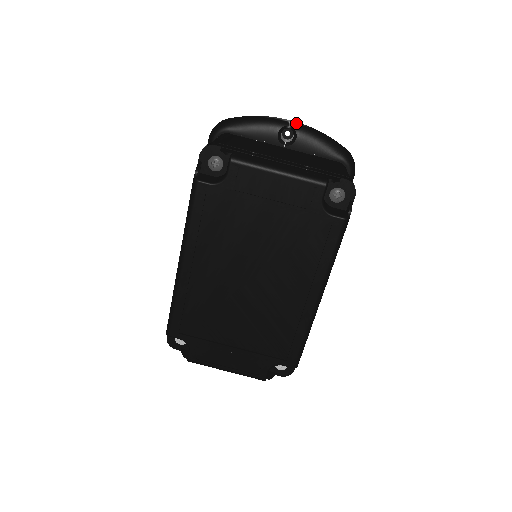
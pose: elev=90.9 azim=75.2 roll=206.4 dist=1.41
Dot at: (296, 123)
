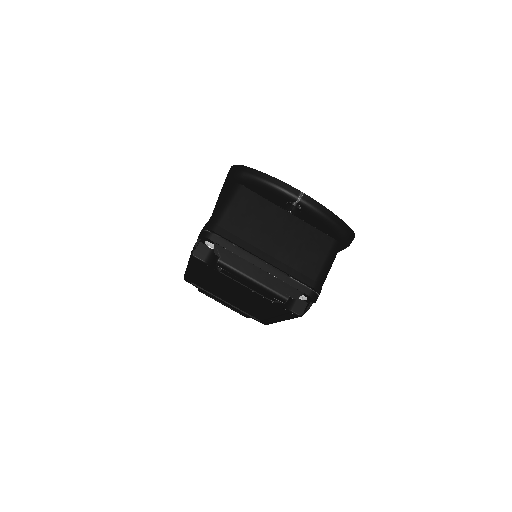
Dot at: (305, 200)
